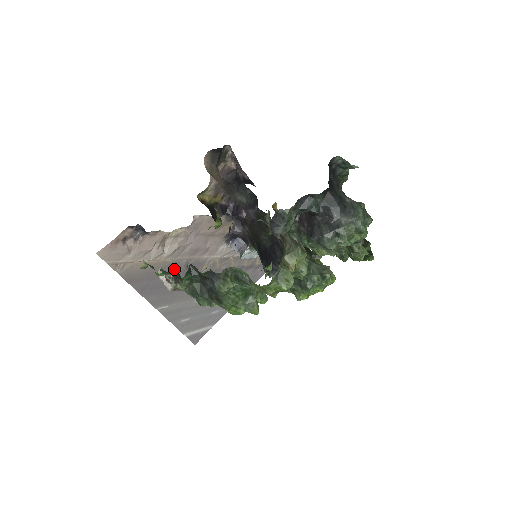
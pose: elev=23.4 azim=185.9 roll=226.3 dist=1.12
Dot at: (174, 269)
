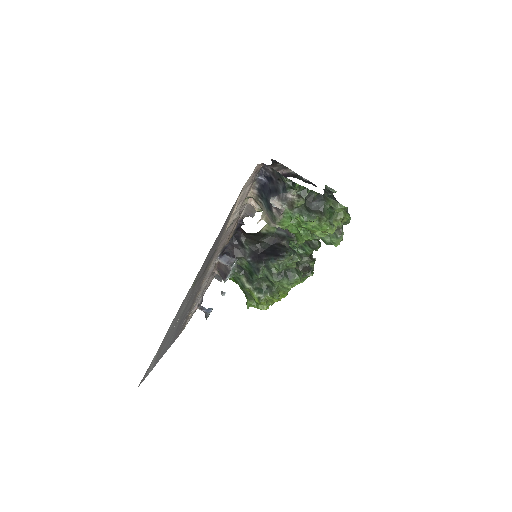
Dot at: (218, 242)
